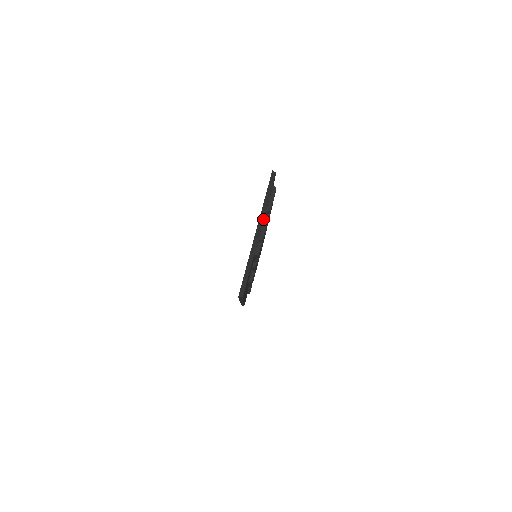
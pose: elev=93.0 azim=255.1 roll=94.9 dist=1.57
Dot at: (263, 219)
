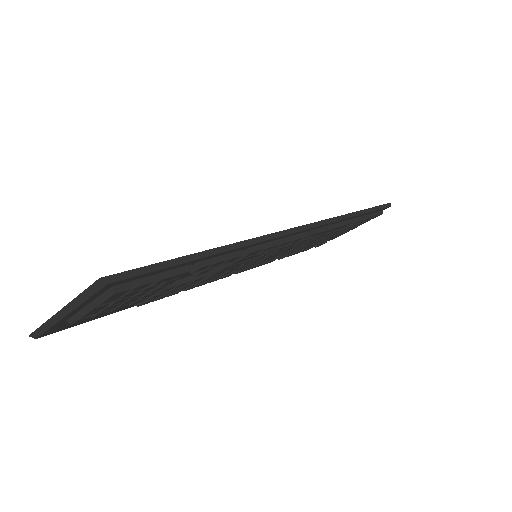
Dot at: (74, 308)
